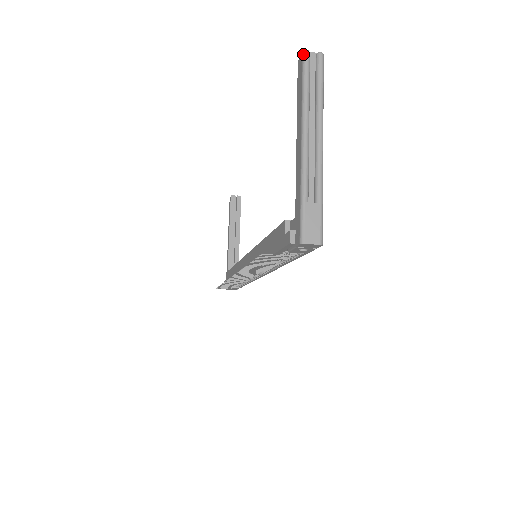
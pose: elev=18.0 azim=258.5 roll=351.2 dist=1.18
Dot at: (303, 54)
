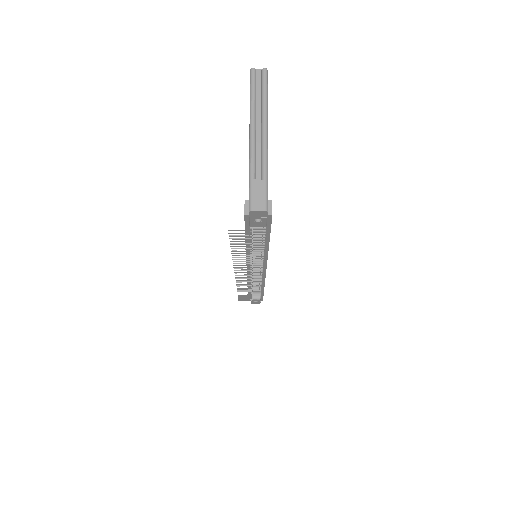
Dot at: (250, 71)
